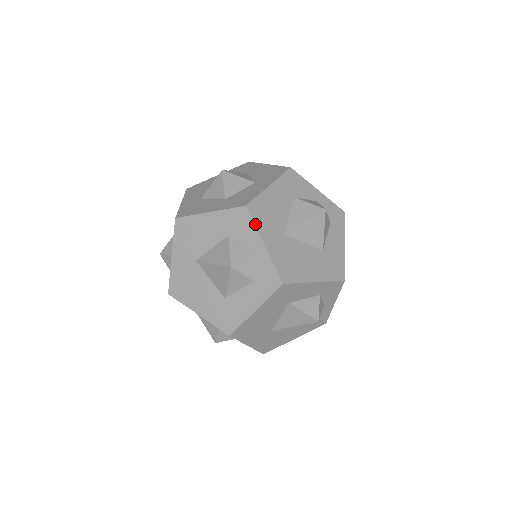
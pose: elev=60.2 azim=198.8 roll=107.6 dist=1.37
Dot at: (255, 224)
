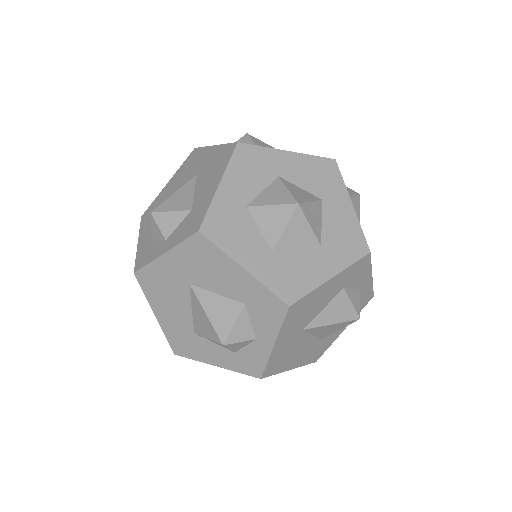
Dot at: (371, 264)
